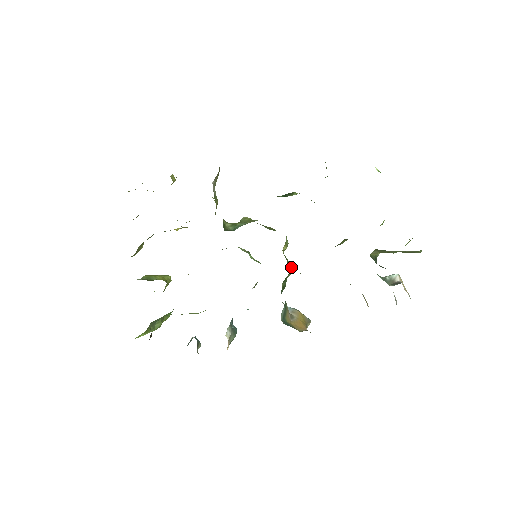
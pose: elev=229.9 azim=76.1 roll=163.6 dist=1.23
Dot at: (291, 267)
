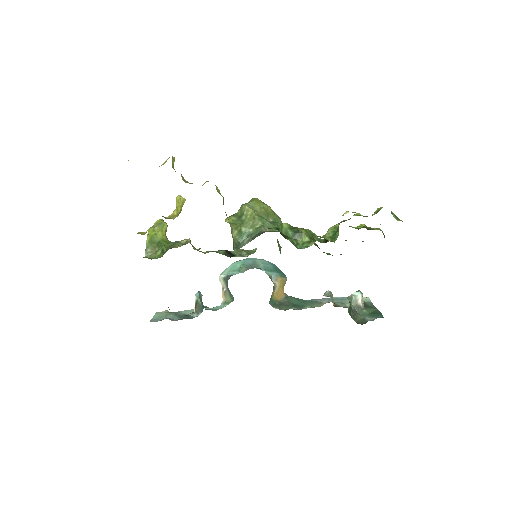
Dot at: occluded
